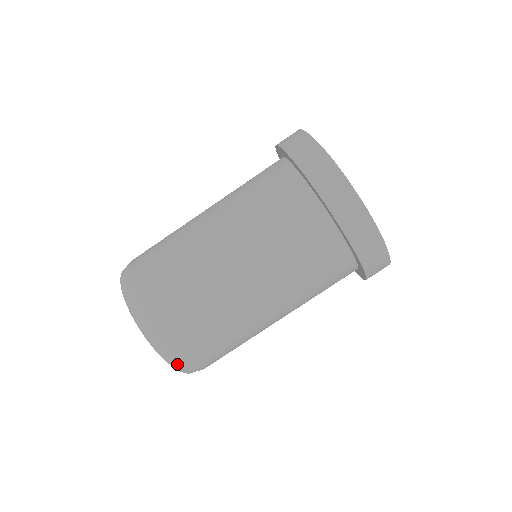
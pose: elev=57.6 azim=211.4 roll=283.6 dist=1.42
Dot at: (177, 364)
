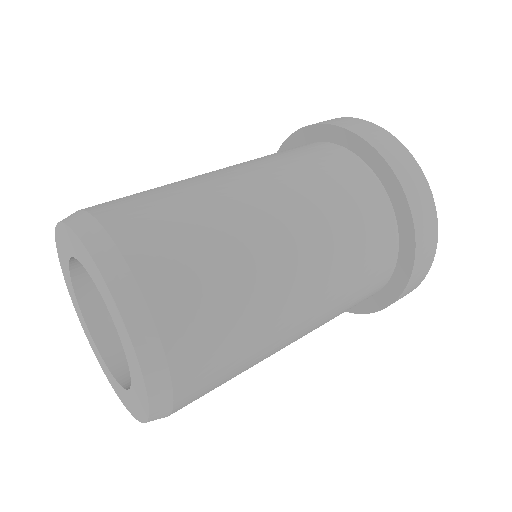
Dot at: (155, 419)
